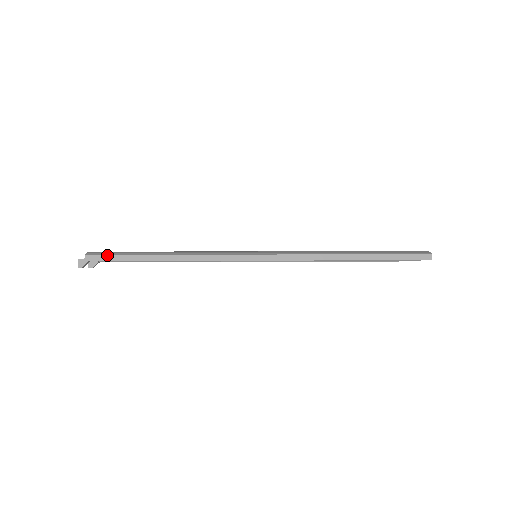
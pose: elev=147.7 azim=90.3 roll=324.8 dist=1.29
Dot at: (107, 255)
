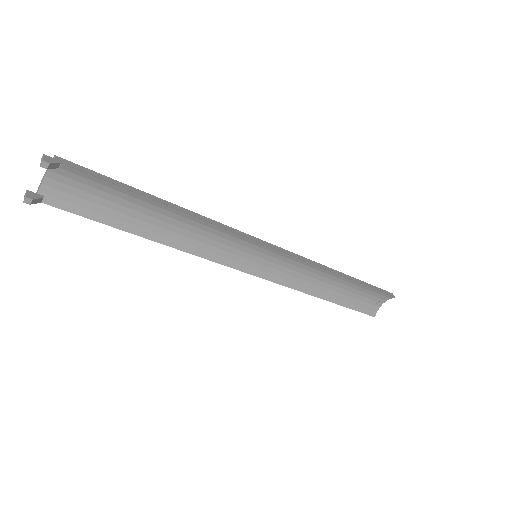
Dot at: (91, 170)
